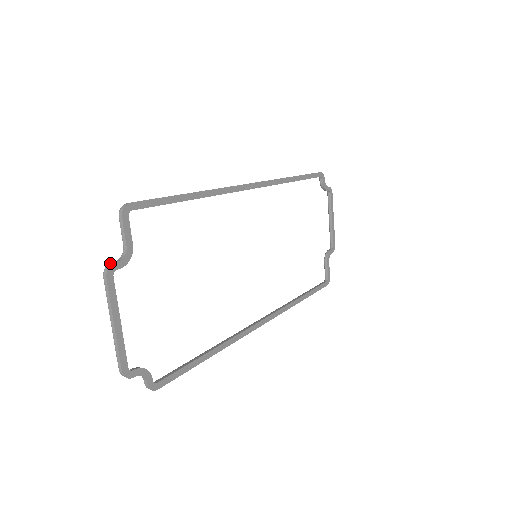
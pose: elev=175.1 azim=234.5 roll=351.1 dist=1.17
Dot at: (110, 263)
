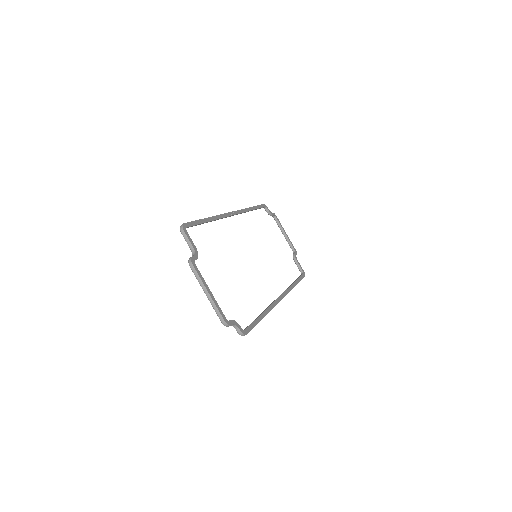
Dot at: (190, 258)
